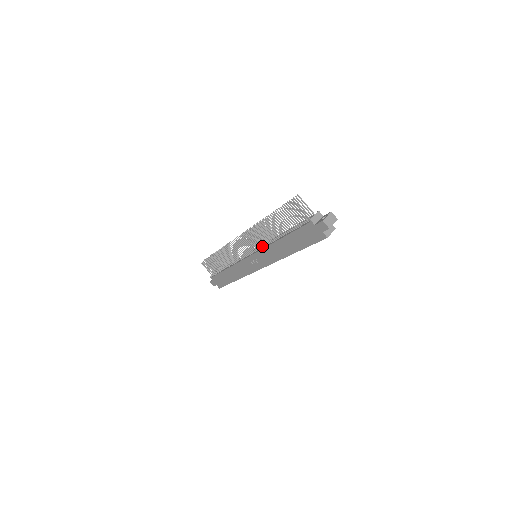
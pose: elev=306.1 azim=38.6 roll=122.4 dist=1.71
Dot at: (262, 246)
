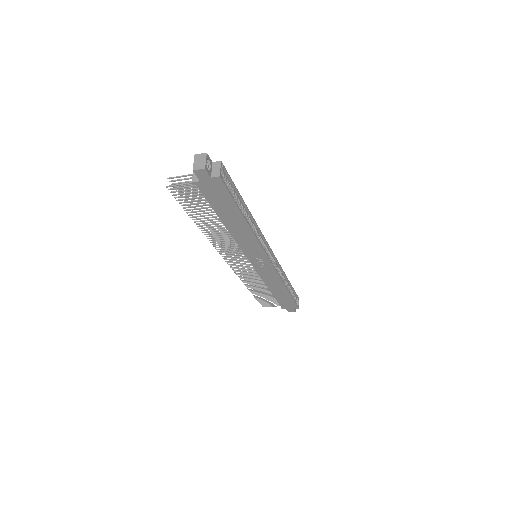
Dot at: occluded
